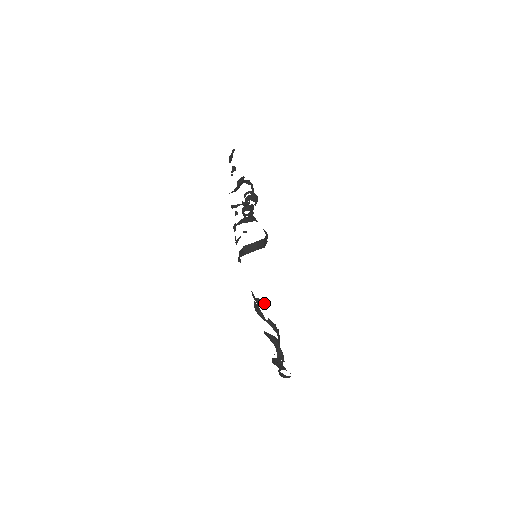
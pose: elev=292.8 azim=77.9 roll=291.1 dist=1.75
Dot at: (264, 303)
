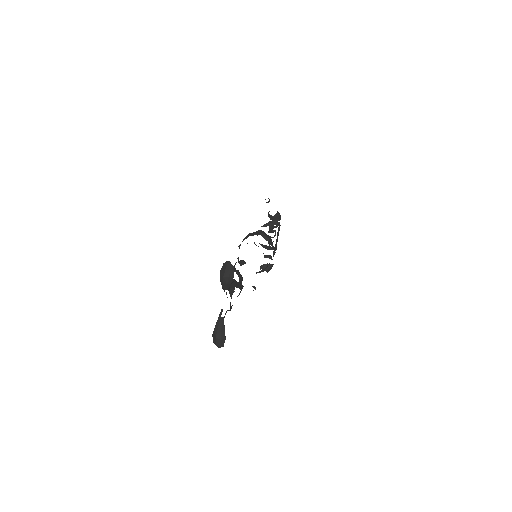
Dot at: (243, 260)
